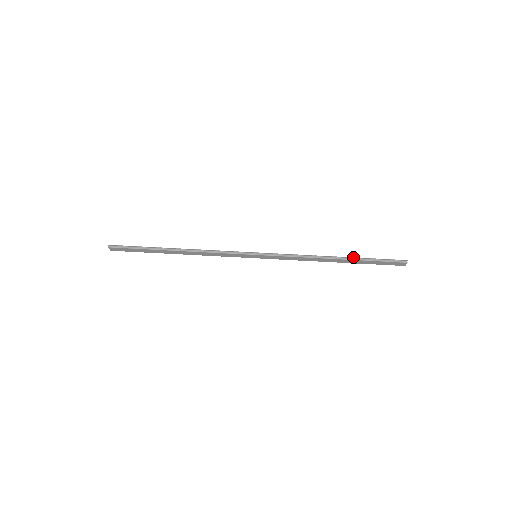
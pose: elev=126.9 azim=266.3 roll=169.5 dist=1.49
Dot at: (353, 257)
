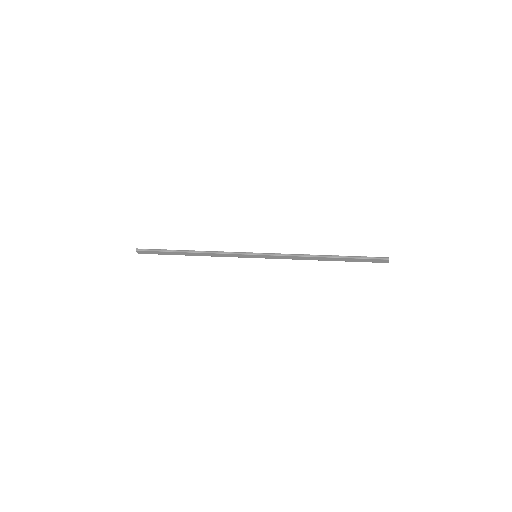
Dot at: occluded
